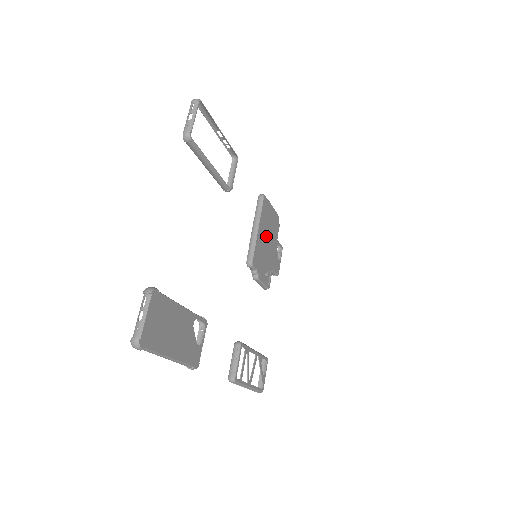
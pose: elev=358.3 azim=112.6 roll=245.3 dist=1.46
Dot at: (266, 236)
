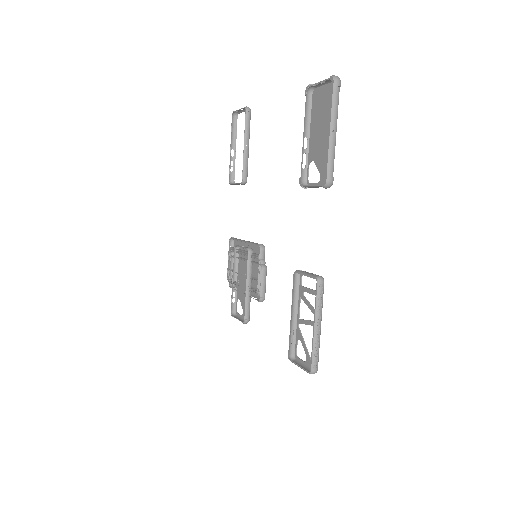
Dot at: occluded
